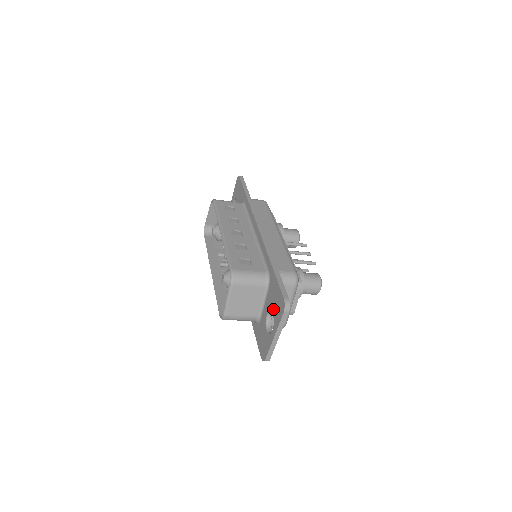
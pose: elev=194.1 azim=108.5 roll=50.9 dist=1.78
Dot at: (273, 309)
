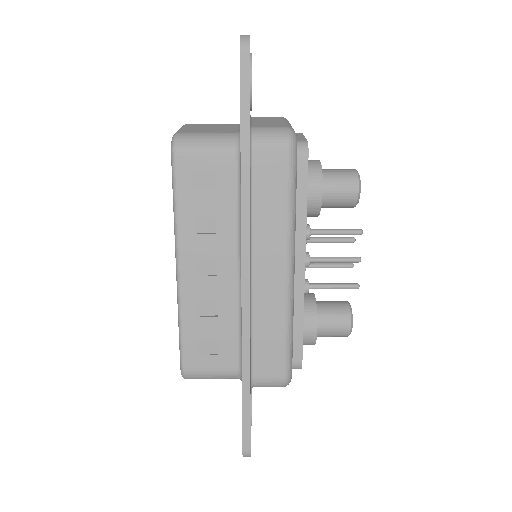
Dot at: occluded
